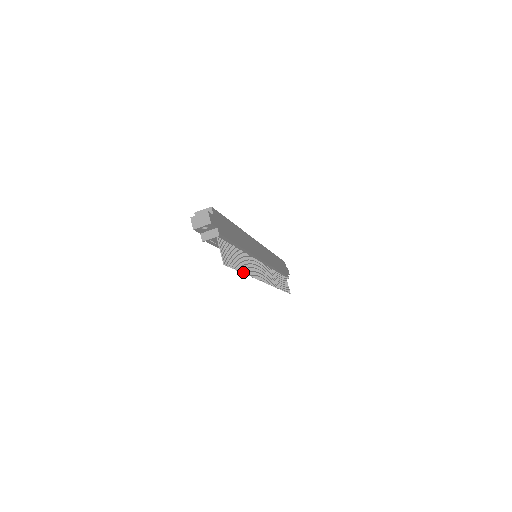
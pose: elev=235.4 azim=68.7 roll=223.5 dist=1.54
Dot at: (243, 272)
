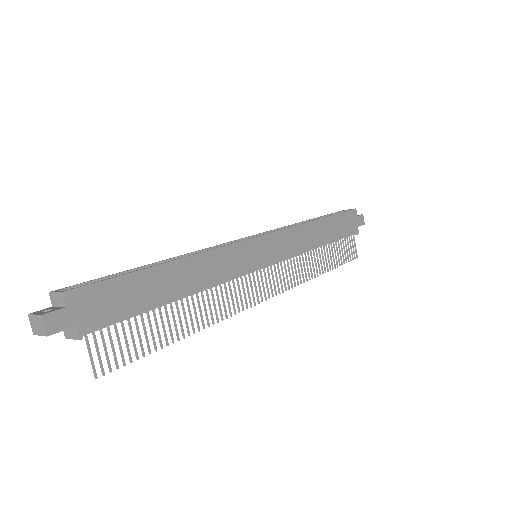
Dot at: (177, 339)
